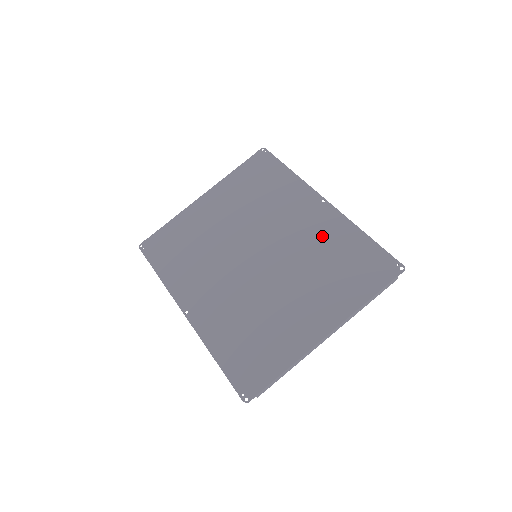
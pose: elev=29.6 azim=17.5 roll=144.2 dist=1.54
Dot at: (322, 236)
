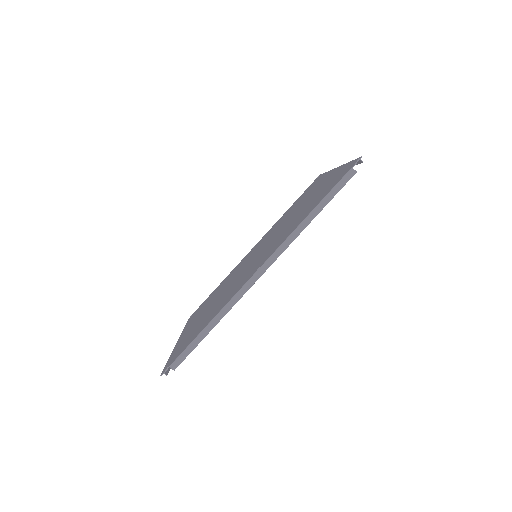
Dot at: (273, 228)
